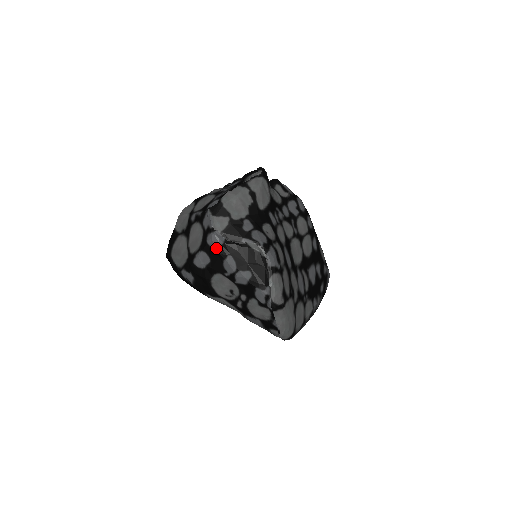
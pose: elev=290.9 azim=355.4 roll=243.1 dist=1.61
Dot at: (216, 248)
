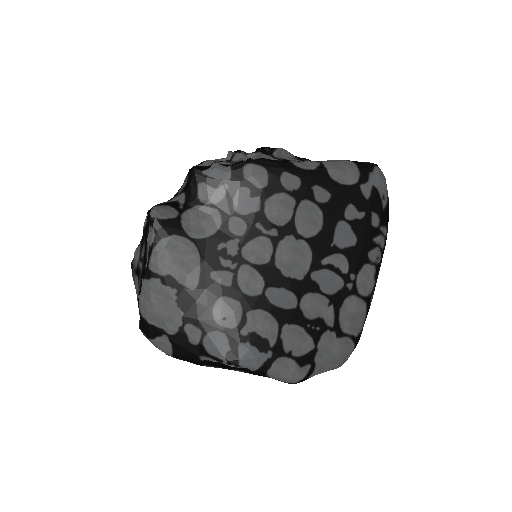
Dot at: occluded
